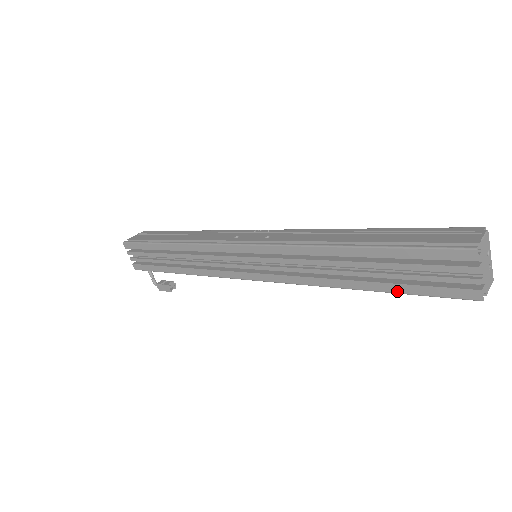
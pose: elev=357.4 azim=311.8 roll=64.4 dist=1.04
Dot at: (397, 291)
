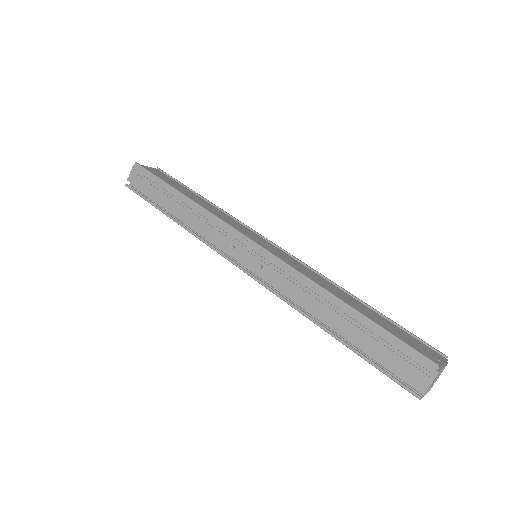
Dot at: occluded
